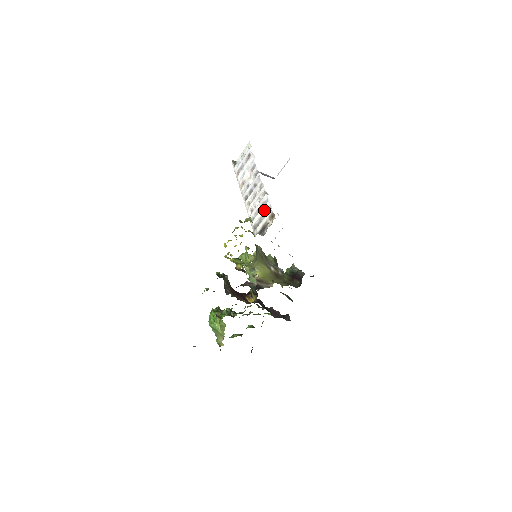
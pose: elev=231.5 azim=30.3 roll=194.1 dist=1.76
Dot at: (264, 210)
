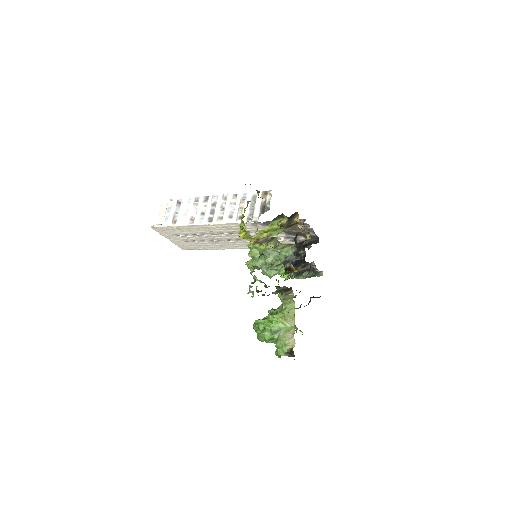
Dot at: occluded
